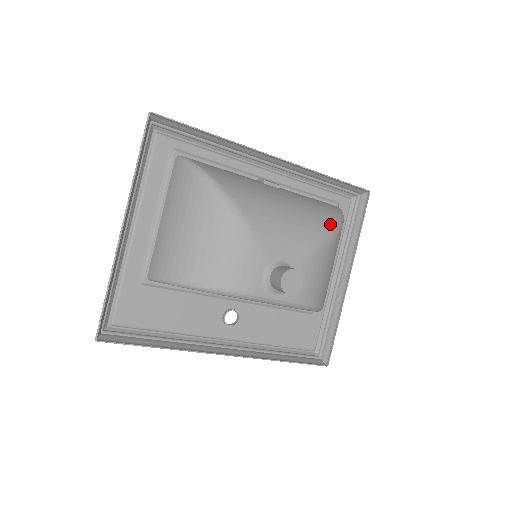
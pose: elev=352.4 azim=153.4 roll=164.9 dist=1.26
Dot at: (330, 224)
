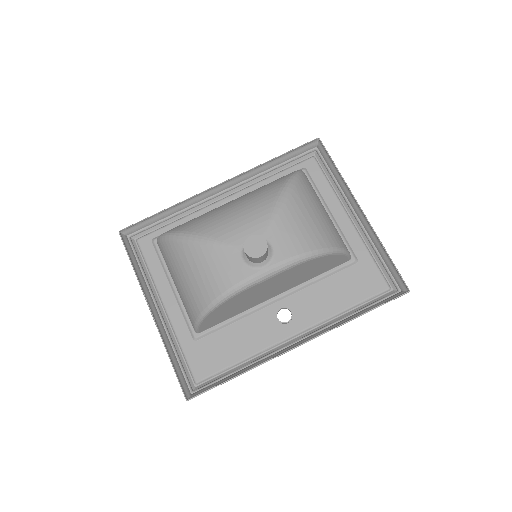
Dot at: (280, 186)
